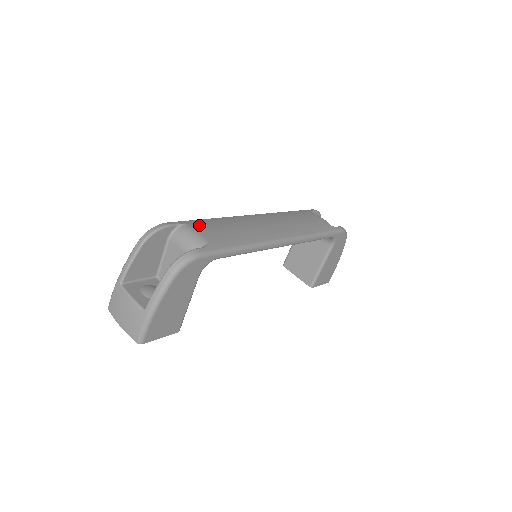
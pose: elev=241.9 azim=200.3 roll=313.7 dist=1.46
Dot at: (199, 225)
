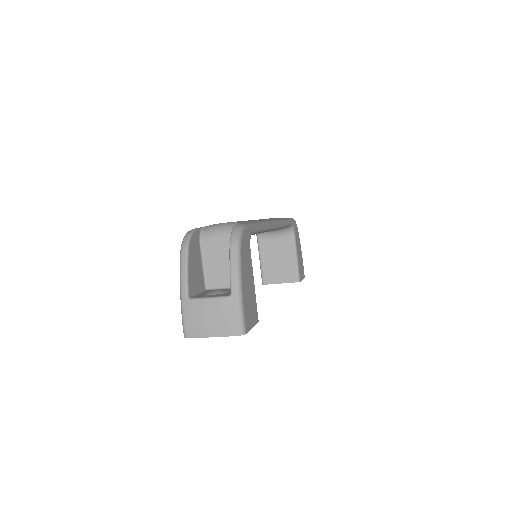
Dot at: occluded
